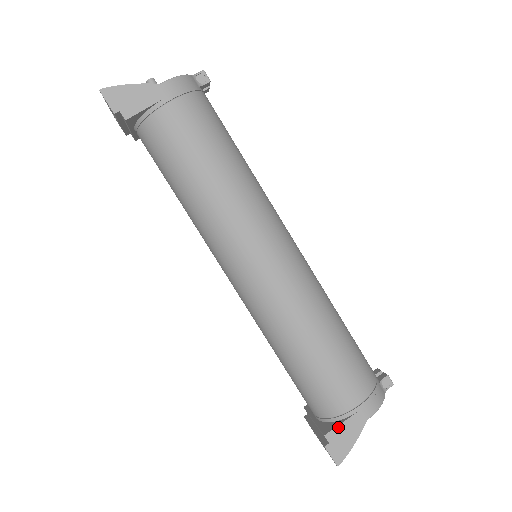
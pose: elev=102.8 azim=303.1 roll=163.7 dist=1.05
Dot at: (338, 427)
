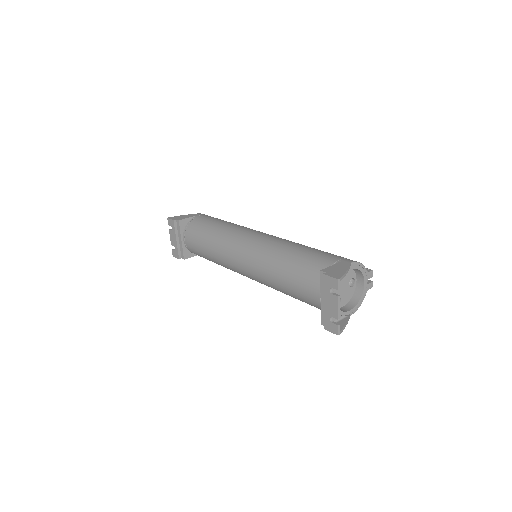
Dot at: (329, 267)
